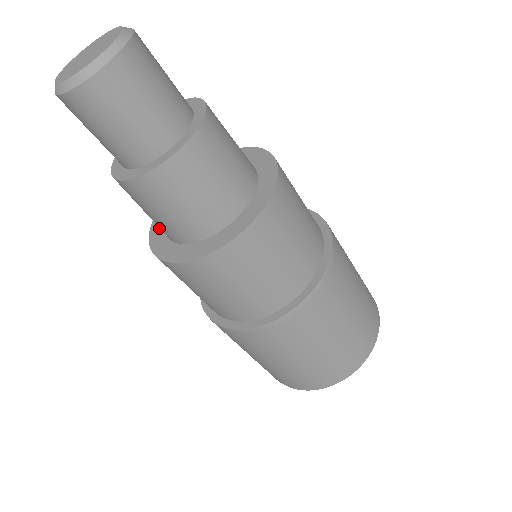
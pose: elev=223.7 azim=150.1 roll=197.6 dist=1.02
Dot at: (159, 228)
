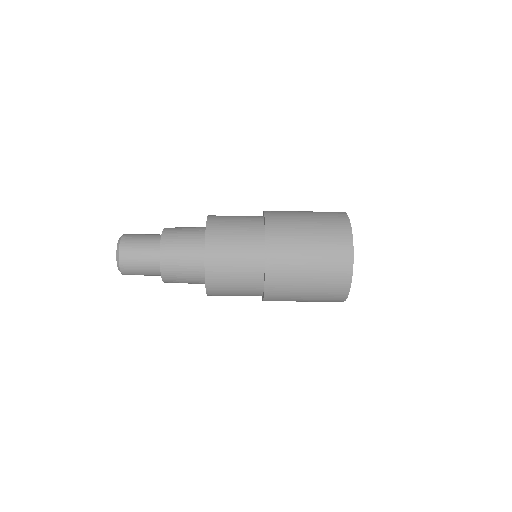
Dot at: occluded
